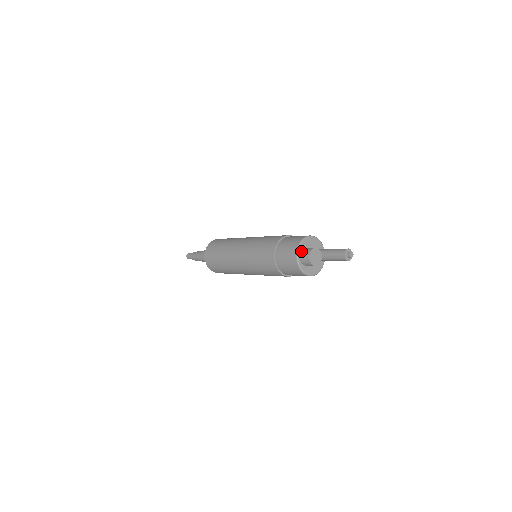
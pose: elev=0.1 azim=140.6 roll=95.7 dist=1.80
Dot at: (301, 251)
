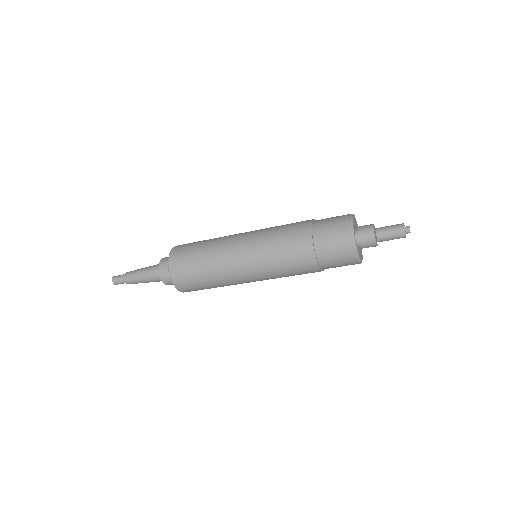
Dot at: (355, 230)
